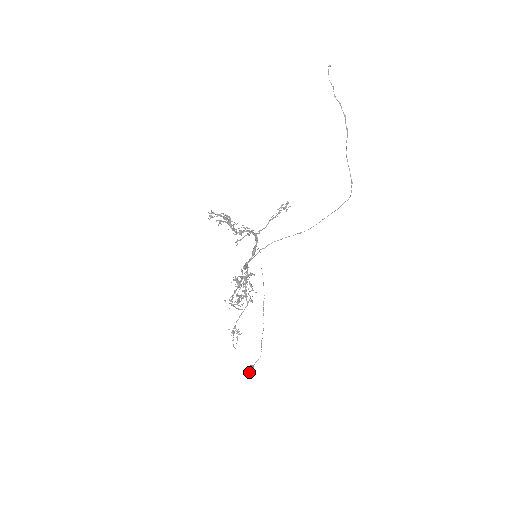
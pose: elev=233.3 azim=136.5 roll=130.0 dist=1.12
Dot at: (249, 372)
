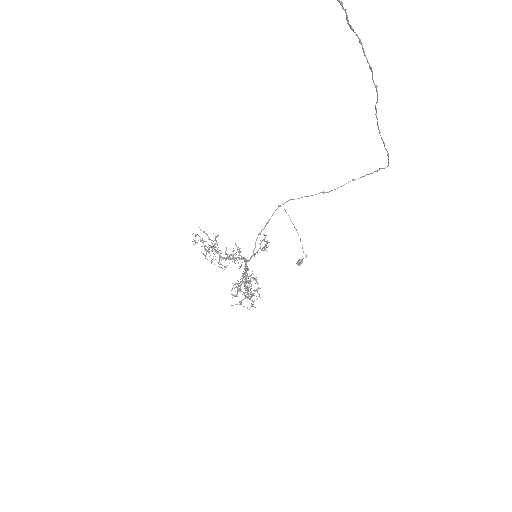
Dot at: (298, 265)
